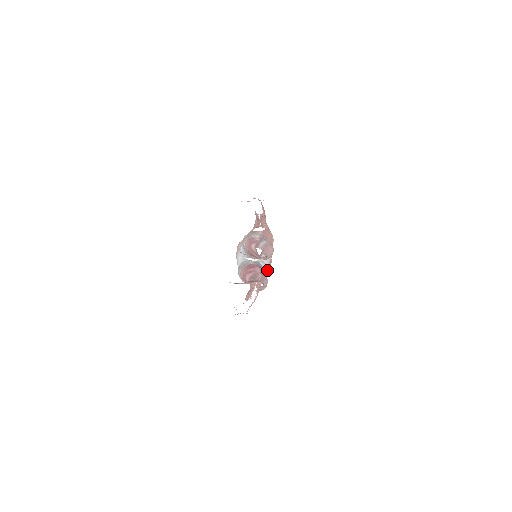
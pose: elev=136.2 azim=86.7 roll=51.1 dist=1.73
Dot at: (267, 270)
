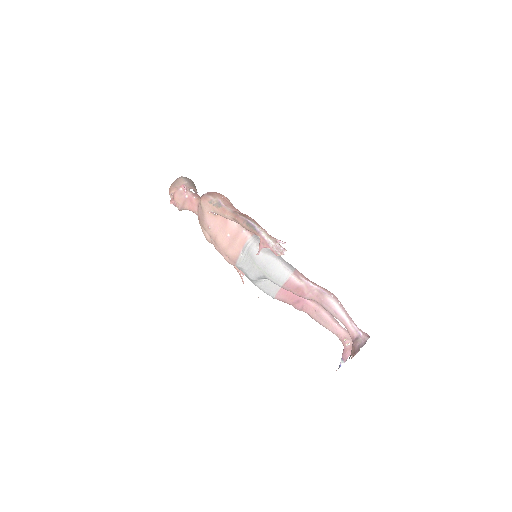
Dot at: occluded
